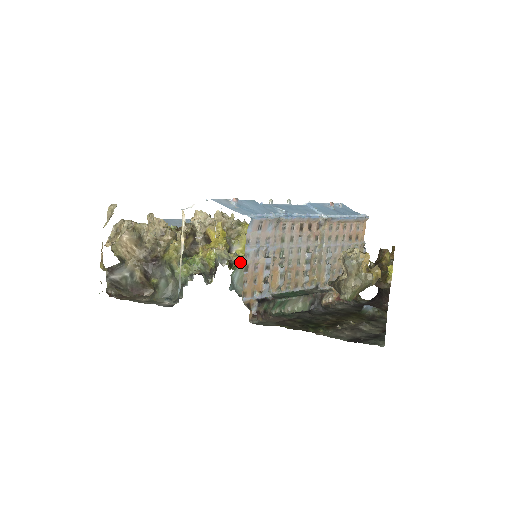
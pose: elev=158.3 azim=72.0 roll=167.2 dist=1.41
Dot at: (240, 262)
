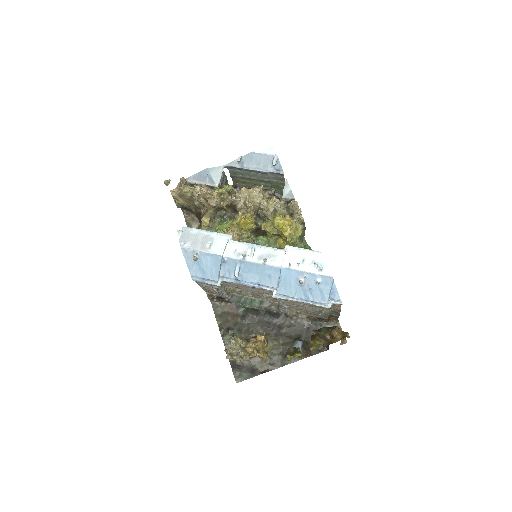
Dot at: (259, 242)
